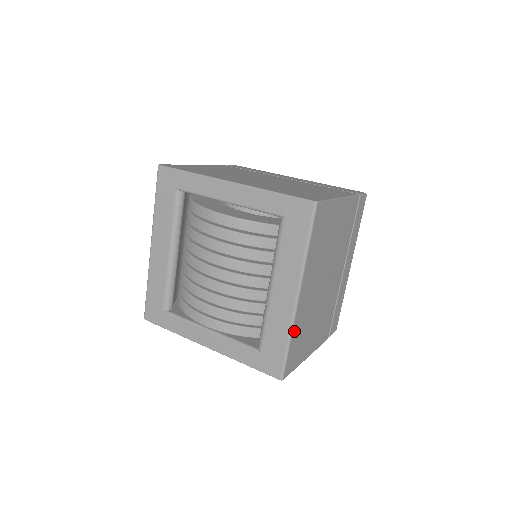
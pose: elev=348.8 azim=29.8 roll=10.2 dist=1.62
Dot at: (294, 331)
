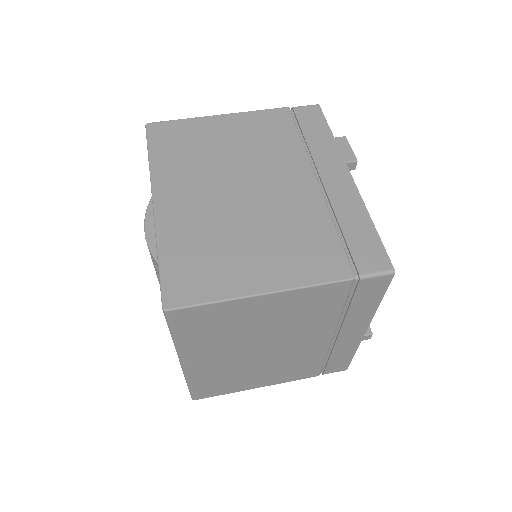
Dot at: (194, 380)
